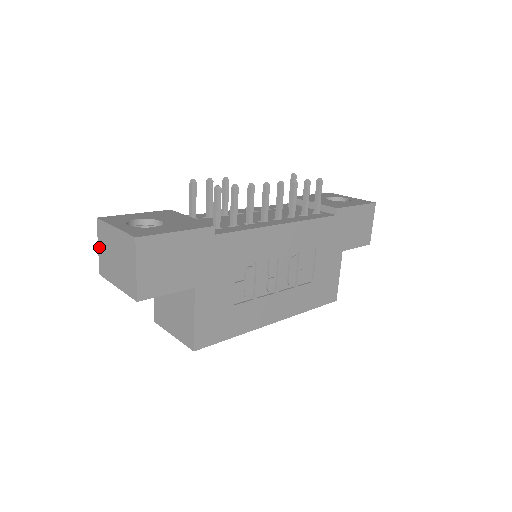
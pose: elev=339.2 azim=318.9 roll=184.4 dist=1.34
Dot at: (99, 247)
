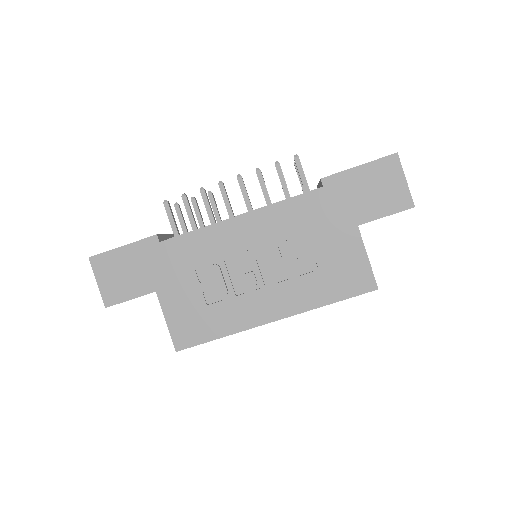
Dot at: occluded
